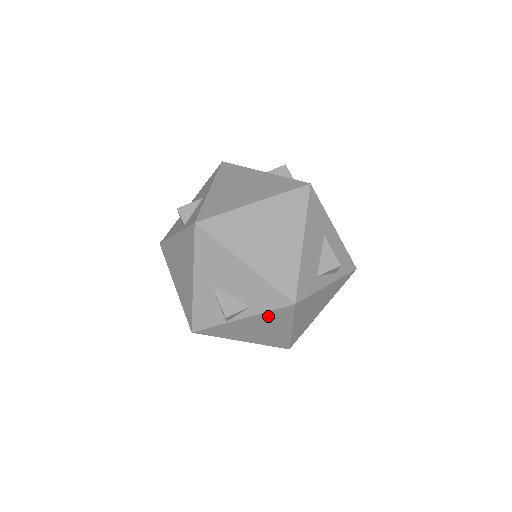
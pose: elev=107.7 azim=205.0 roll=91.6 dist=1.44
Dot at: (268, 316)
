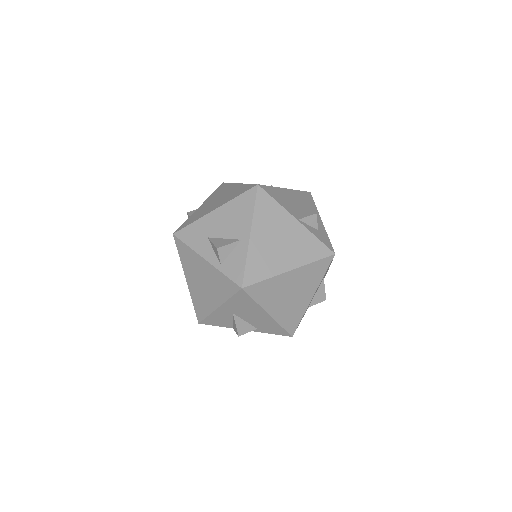
Dot at: occluded
